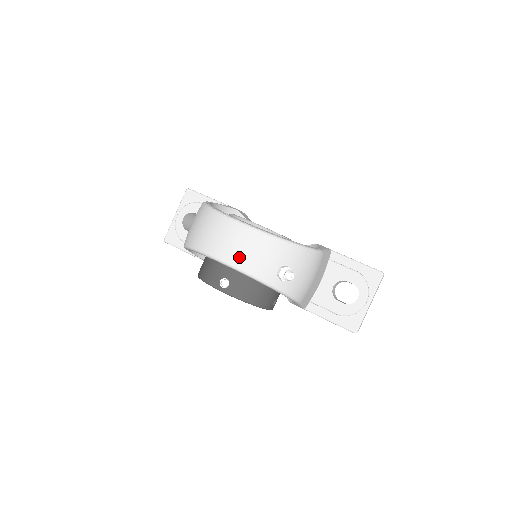
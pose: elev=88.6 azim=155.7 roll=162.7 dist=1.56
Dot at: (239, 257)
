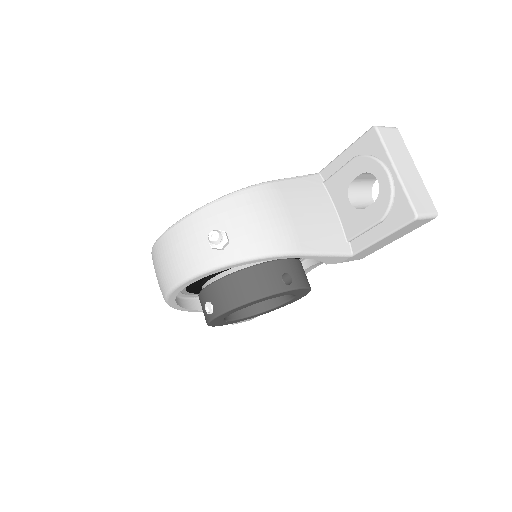
Dot at: (173, 270)
